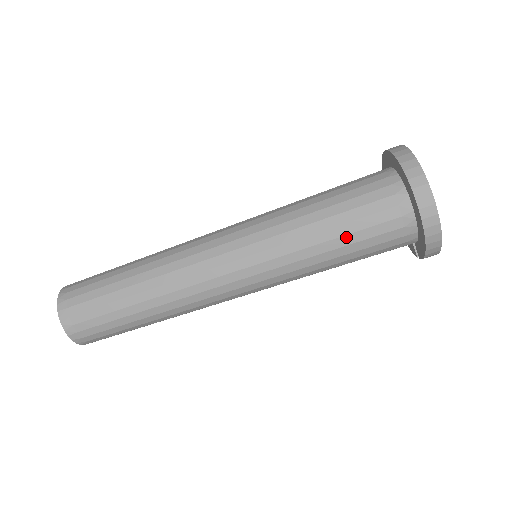
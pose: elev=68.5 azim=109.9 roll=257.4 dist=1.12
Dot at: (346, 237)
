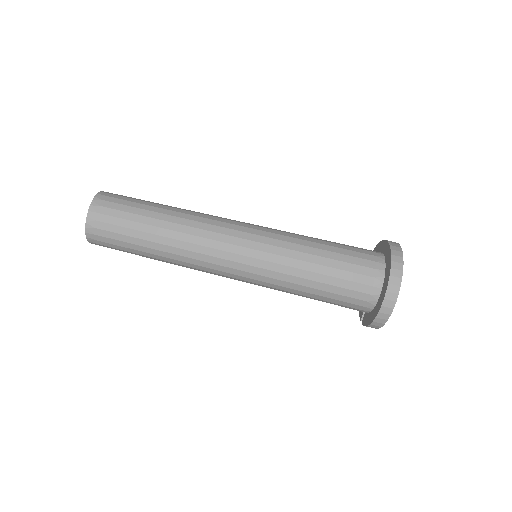
Dot at: (327, 285)
